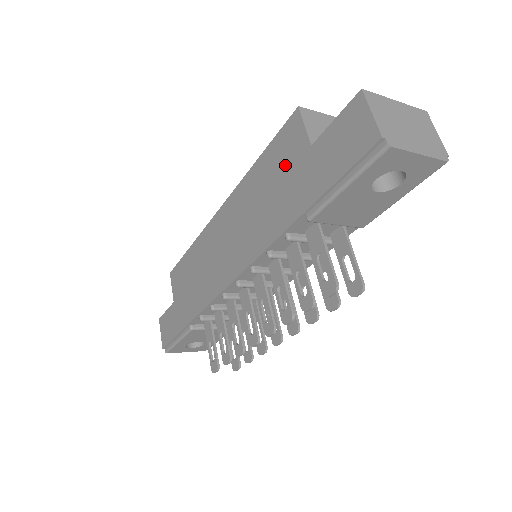
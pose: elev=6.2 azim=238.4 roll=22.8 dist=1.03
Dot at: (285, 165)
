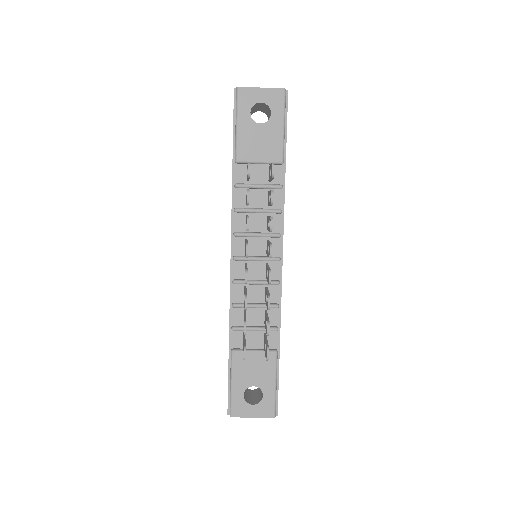
Dot at: occluded
